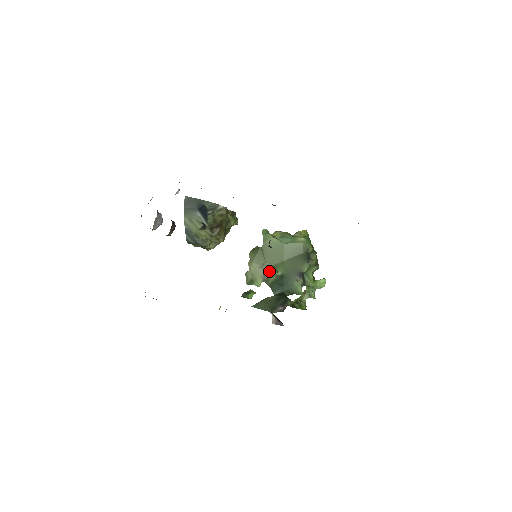
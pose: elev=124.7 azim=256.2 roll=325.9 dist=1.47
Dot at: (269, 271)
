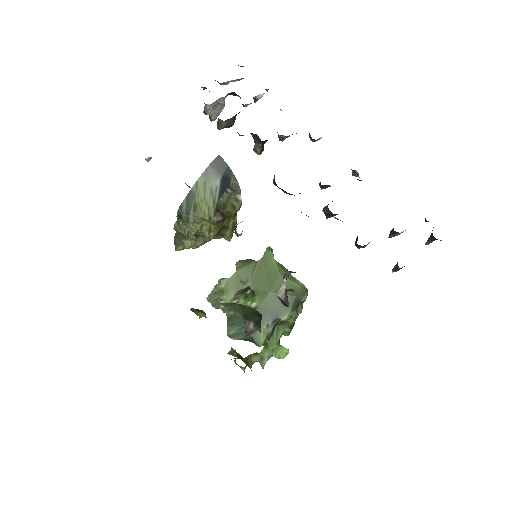
Dot at: (243, 297)
